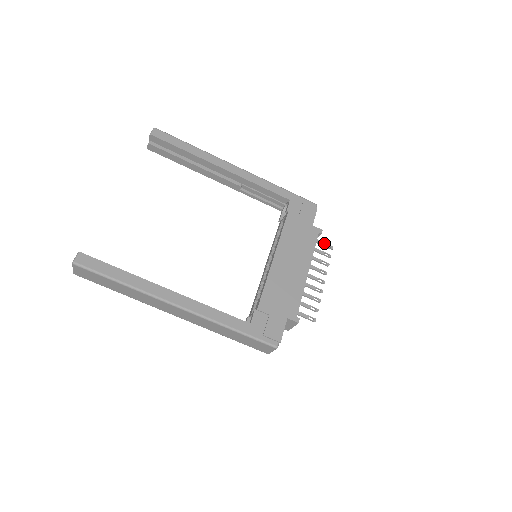
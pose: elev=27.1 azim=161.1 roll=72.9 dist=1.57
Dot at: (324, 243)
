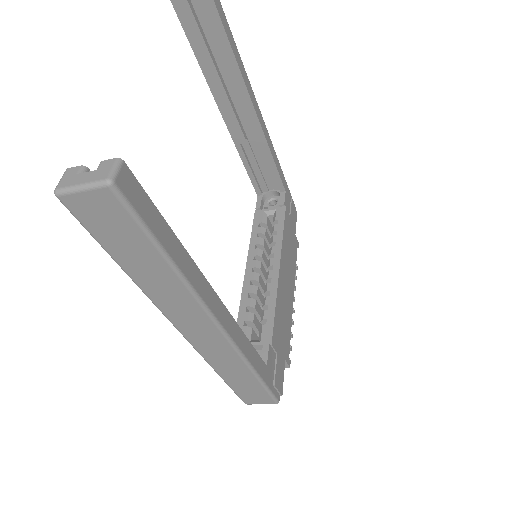
Dot at: occluded
